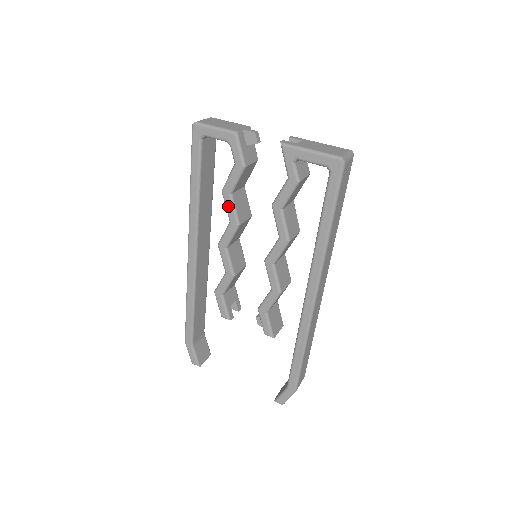
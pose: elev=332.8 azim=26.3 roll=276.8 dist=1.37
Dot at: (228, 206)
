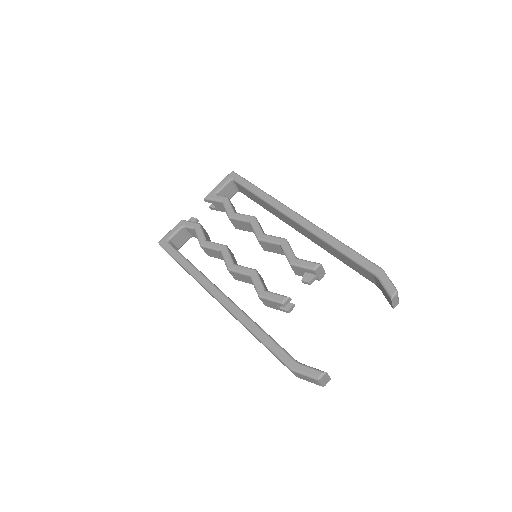
Dot at: (211, 246)
